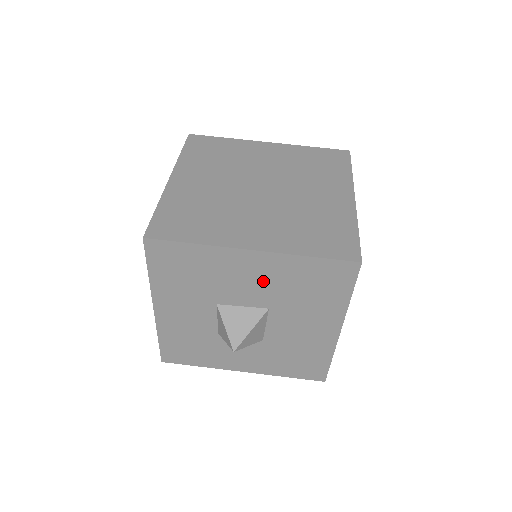
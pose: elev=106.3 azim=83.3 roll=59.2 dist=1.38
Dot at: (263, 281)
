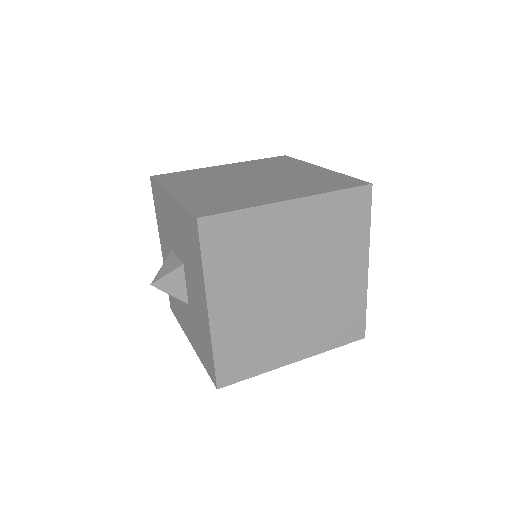
Dot at: (177, 230)
